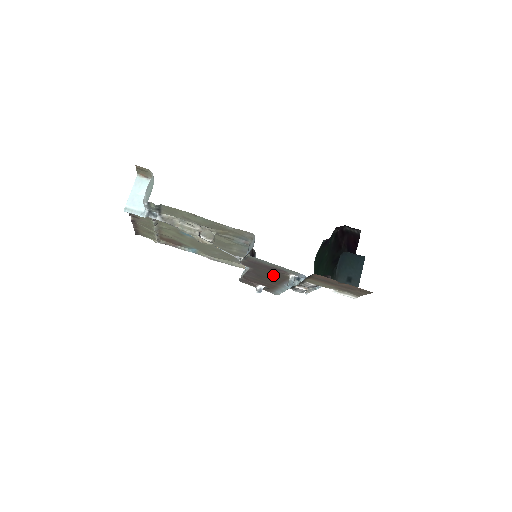
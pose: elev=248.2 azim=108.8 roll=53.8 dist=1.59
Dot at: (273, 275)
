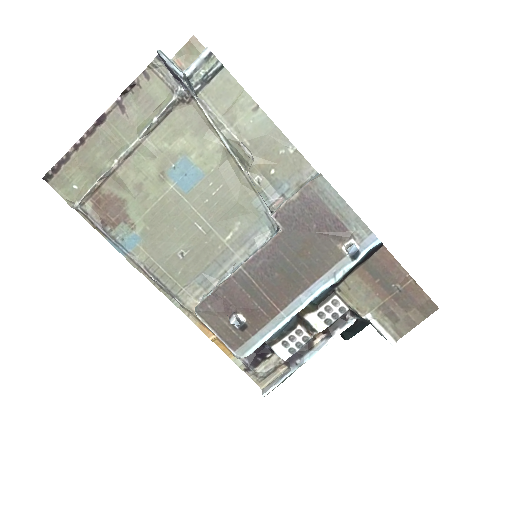
Dot at: (307, 255)
